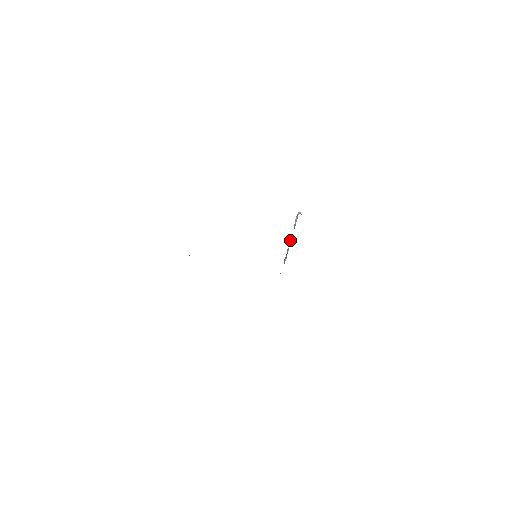
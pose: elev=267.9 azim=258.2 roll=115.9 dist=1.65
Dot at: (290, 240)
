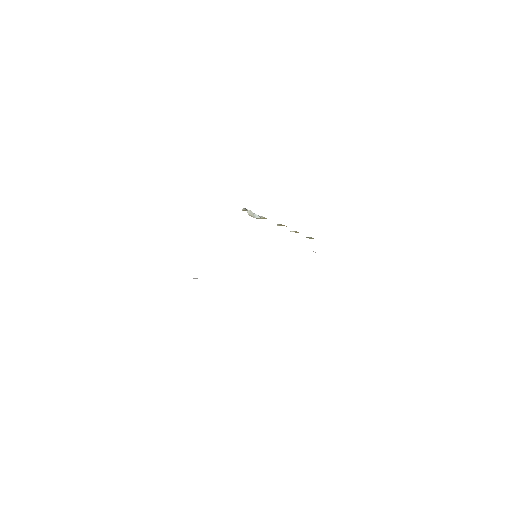
Dot at: occluded
